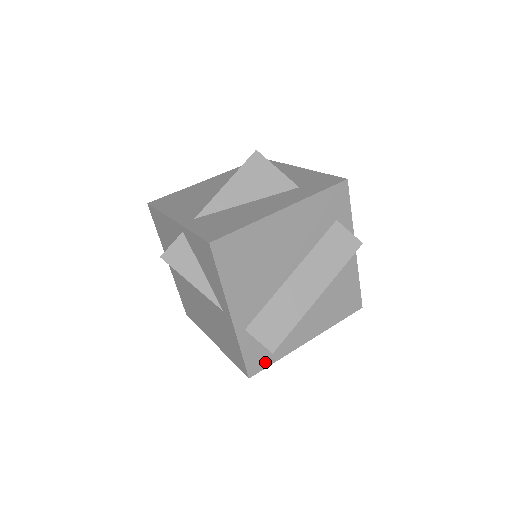
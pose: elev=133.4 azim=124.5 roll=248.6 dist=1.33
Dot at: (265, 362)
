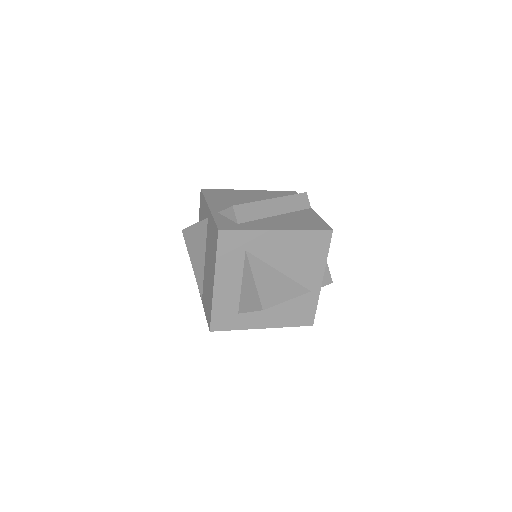
Dot at: (234, 228)
